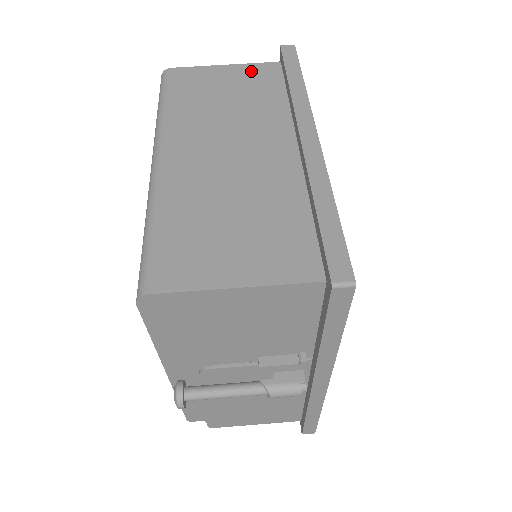
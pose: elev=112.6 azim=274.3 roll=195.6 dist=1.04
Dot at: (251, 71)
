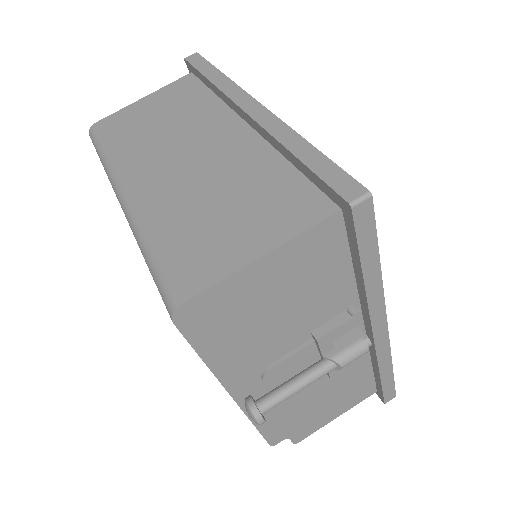
Dot at: (169, 91)
